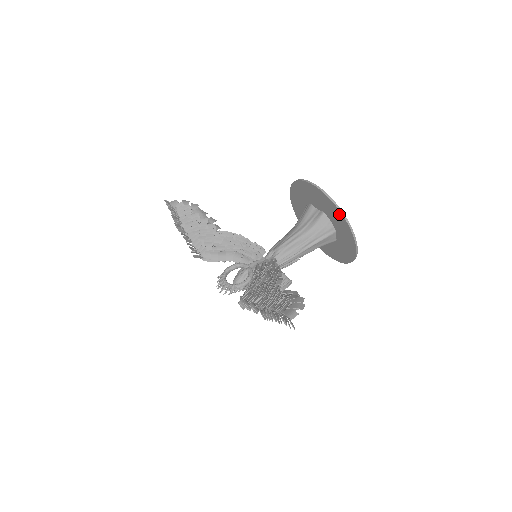
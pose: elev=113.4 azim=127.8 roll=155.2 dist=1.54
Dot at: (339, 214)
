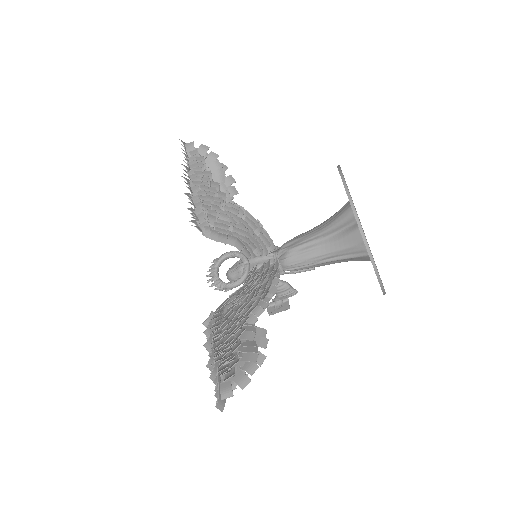
Dot at: (367, 250)
